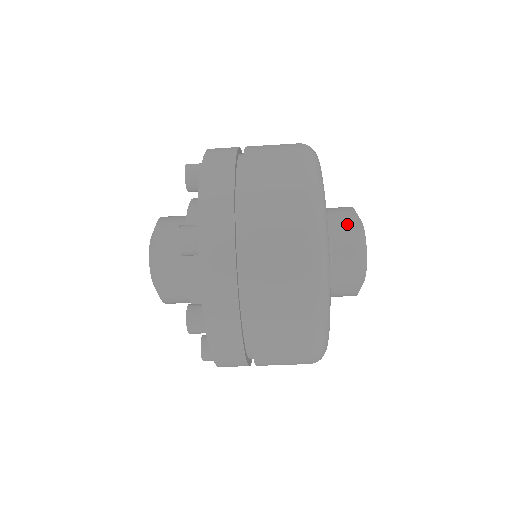
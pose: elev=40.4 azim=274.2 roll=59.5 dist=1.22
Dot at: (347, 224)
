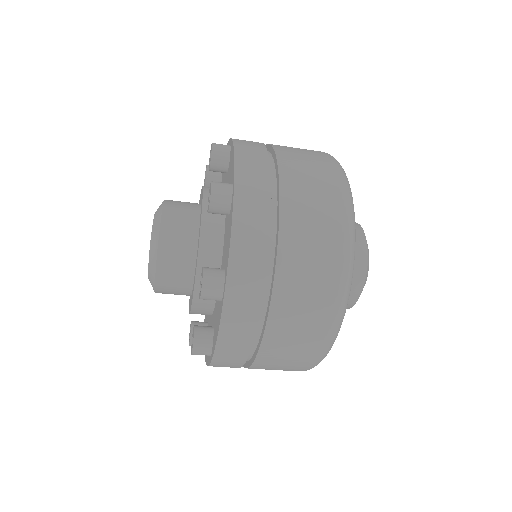
Dot at: occluded
